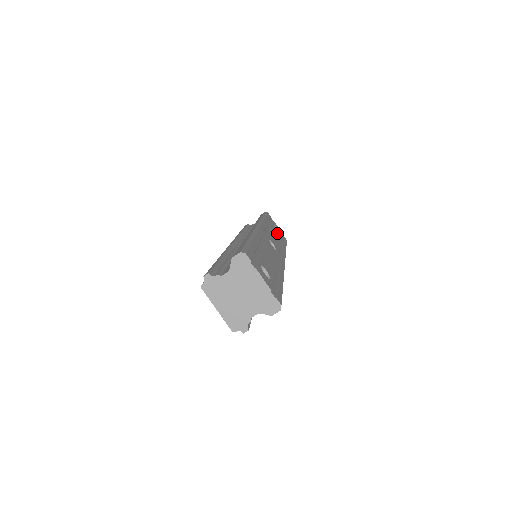
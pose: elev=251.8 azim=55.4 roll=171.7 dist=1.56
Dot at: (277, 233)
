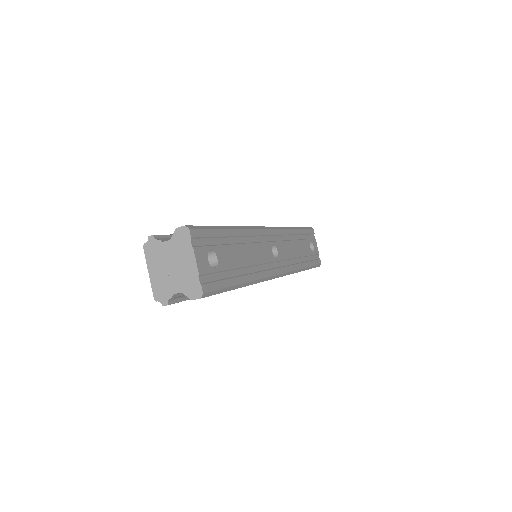
Dot at: (306, 249)
